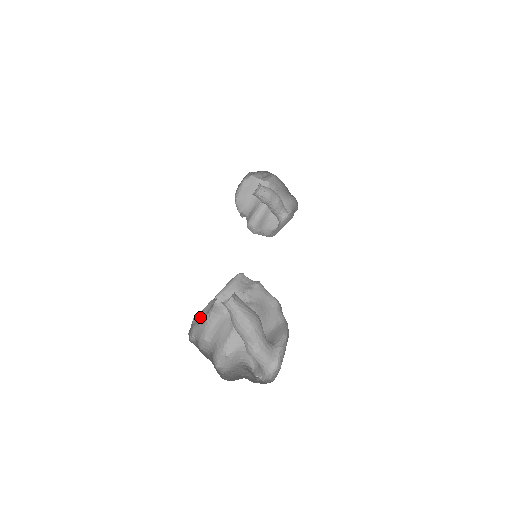
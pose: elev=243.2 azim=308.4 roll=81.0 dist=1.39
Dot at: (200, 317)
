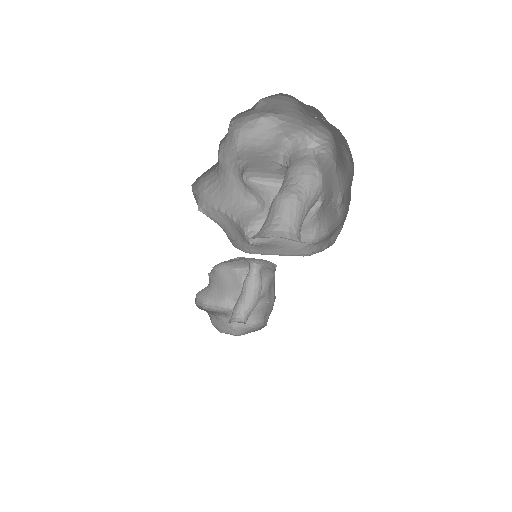
Dot at: (260, 131)
